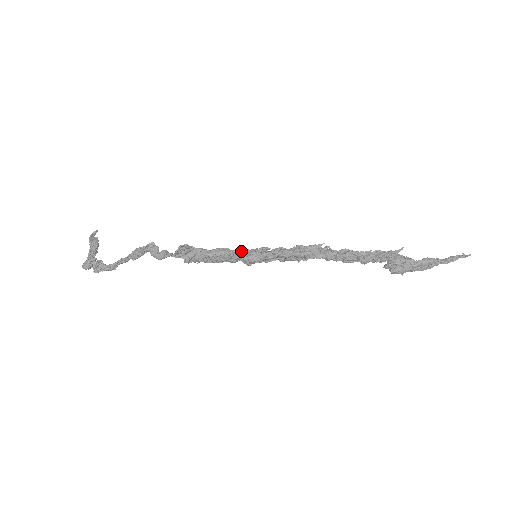
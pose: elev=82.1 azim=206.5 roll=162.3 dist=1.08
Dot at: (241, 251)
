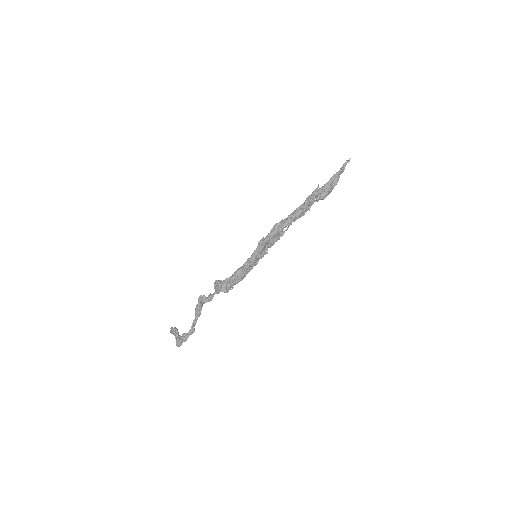
Dot at: (247, 261)
